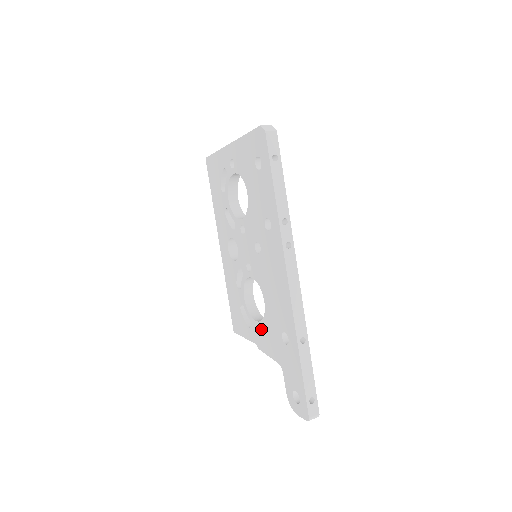
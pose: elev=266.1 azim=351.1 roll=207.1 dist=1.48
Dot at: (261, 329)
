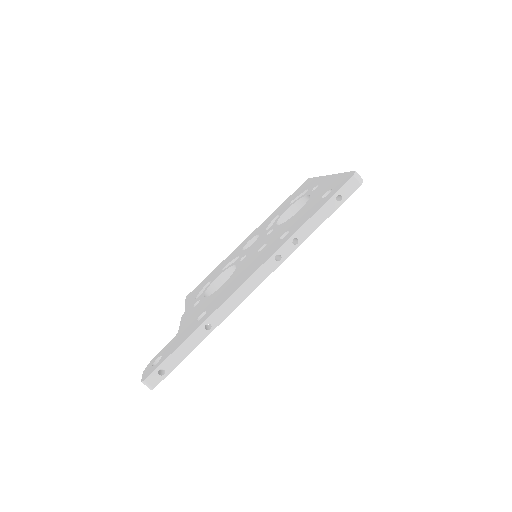
Dot at: (199, 303)
